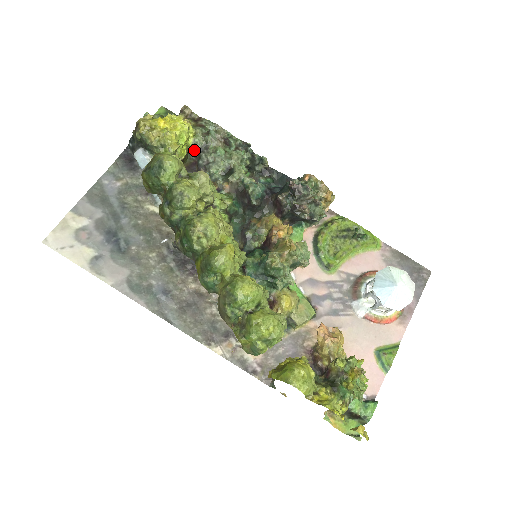
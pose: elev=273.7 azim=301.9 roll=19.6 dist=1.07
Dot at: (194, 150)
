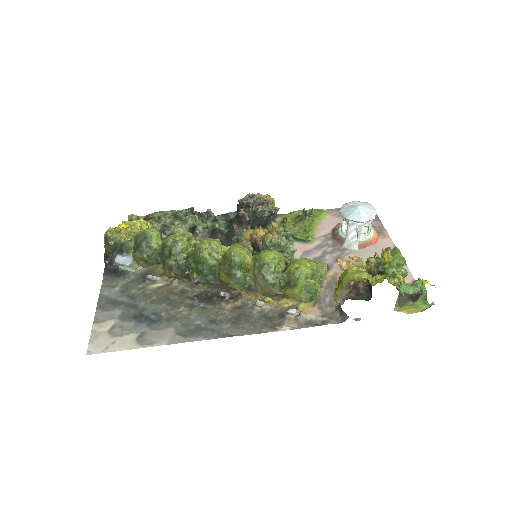
Dot at: occluded
